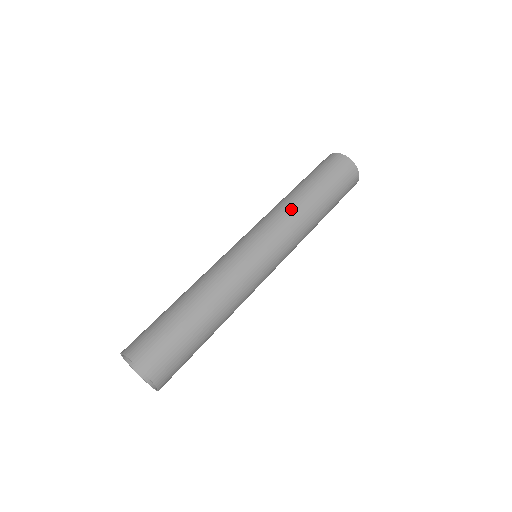
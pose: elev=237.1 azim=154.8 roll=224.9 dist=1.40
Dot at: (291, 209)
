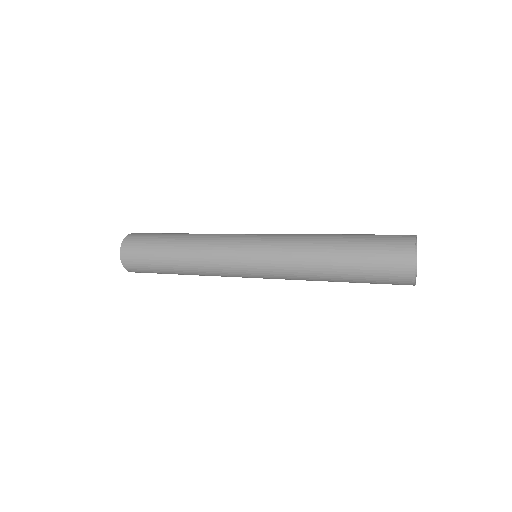
Dot at: (301, 267)
